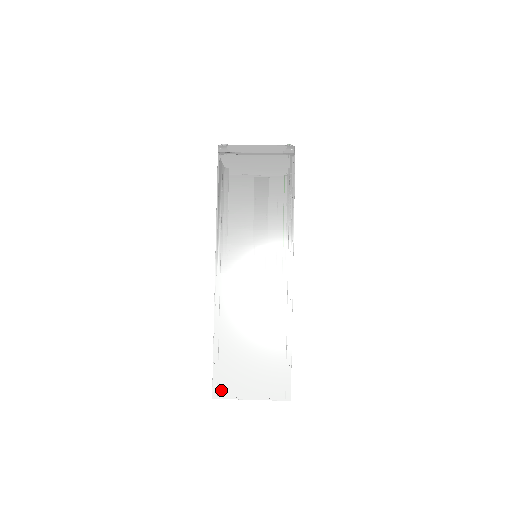
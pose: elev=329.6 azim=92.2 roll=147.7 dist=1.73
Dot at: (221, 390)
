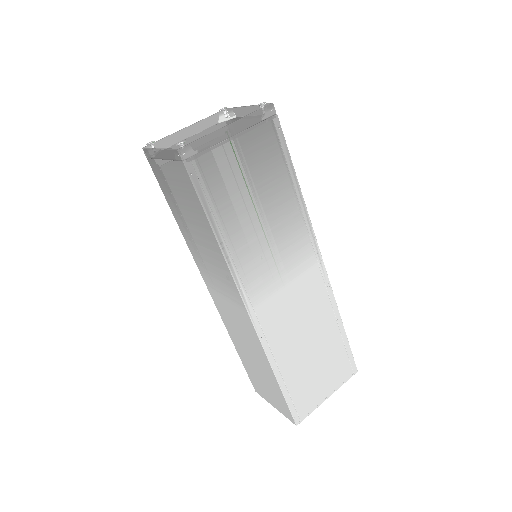
Dot at: (301, 413)
